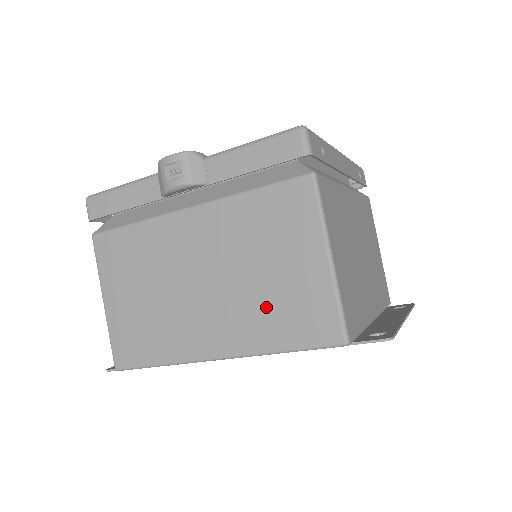
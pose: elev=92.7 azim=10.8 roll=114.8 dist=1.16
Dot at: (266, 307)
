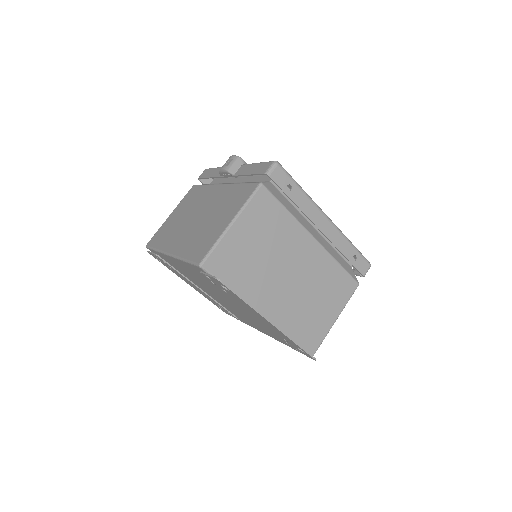
Dot at: (198, 237)
